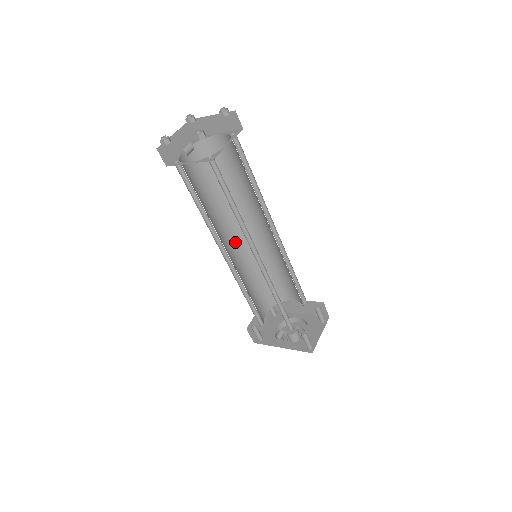
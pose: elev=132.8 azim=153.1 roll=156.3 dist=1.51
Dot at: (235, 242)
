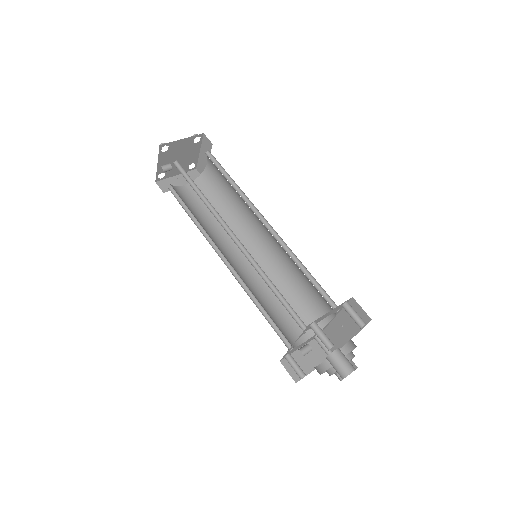
Dot at: occluded
